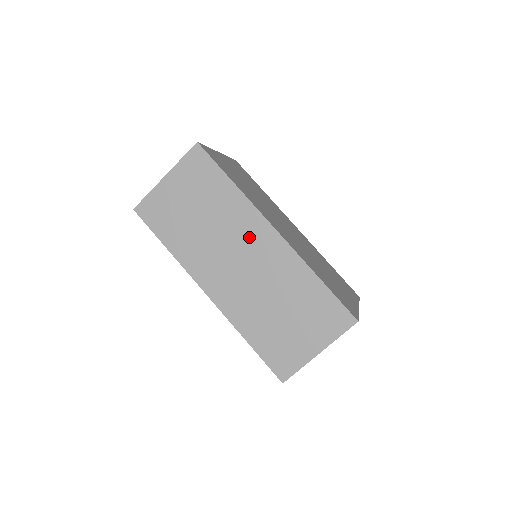
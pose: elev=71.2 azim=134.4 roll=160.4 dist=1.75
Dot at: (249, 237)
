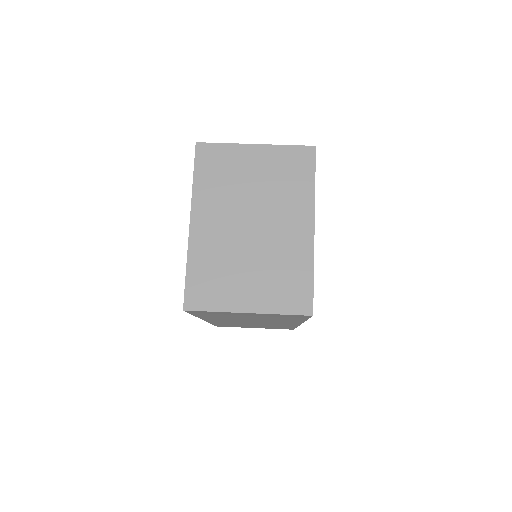
Dot at: occluded
